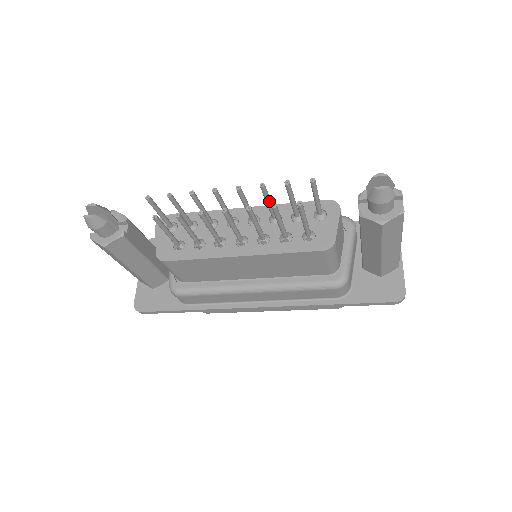
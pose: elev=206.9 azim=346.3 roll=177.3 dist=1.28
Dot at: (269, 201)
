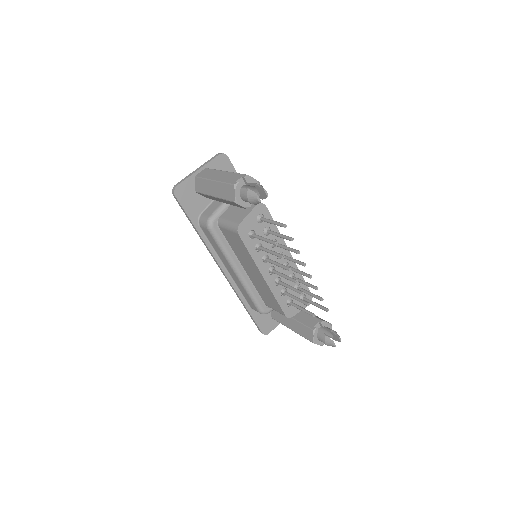
Dot at: (306, 285)
